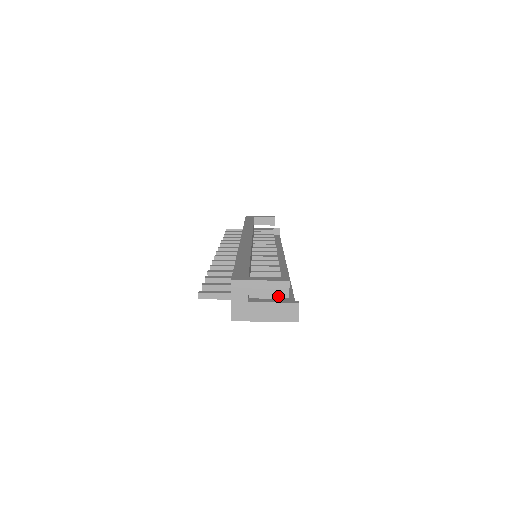
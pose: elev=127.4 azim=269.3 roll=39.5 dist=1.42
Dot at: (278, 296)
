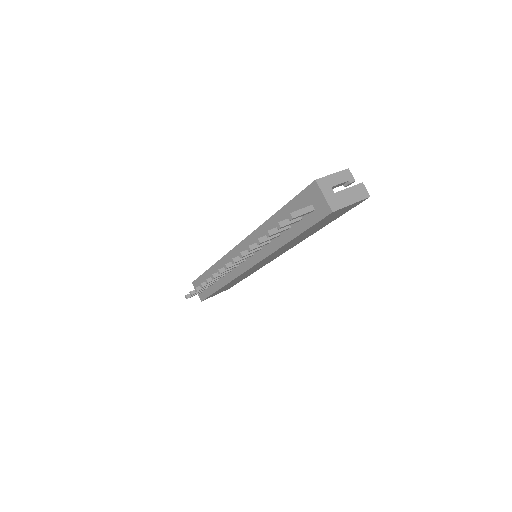
Dot at: occluded
